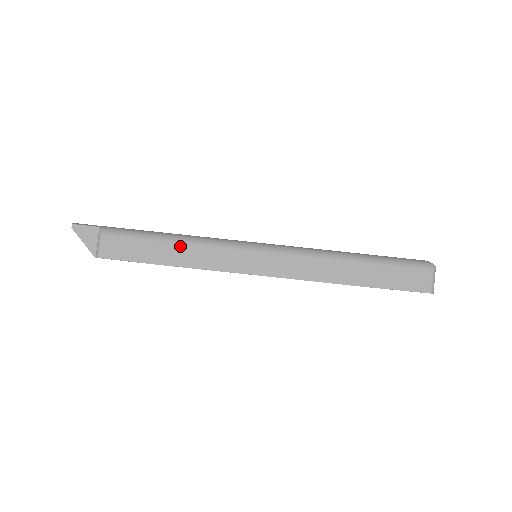
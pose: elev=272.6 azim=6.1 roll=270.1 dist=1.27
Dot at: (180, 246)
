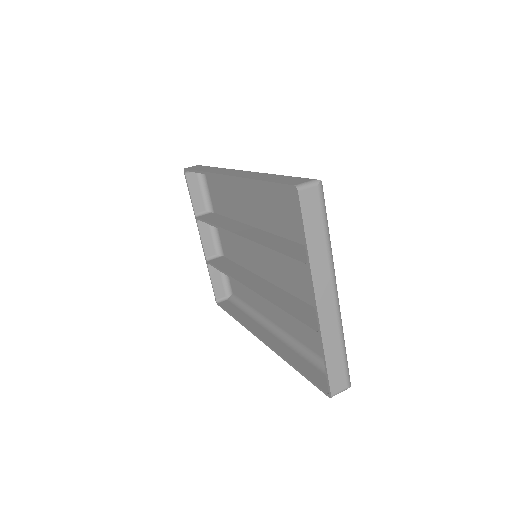
Dot at: (214, 168)
